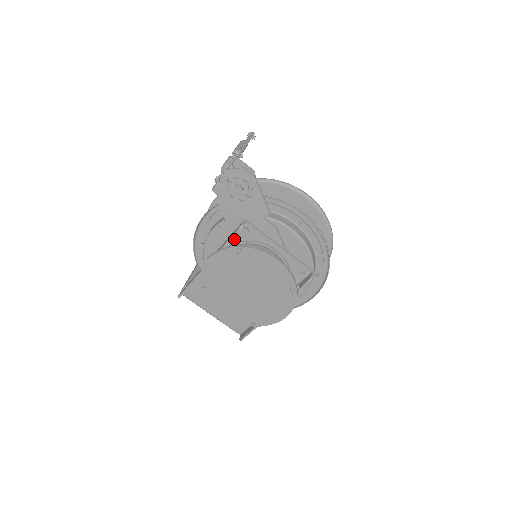
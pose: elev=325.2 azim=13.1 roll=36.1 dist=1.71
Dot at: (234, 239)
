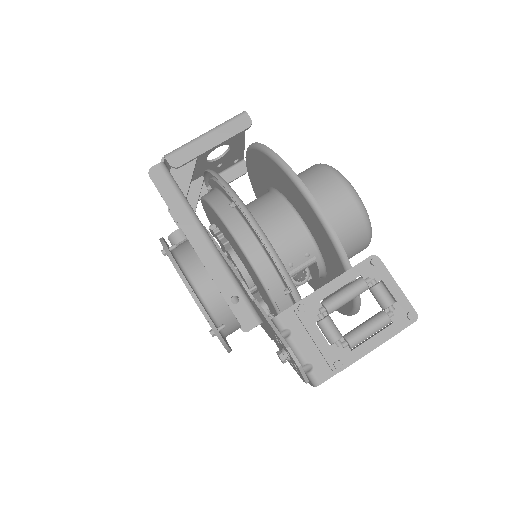
Dot at: (240, 291)
